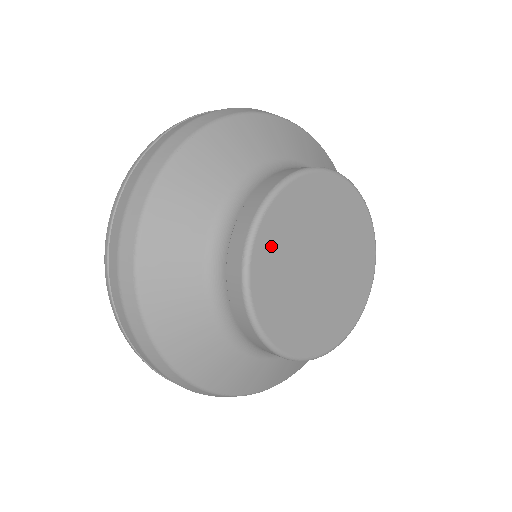
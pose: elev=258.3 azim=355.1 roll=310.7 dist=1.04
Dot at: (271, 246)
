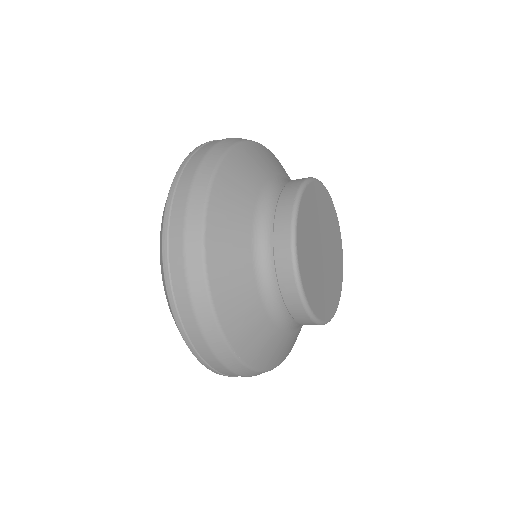
Dot at: (307, 208)
